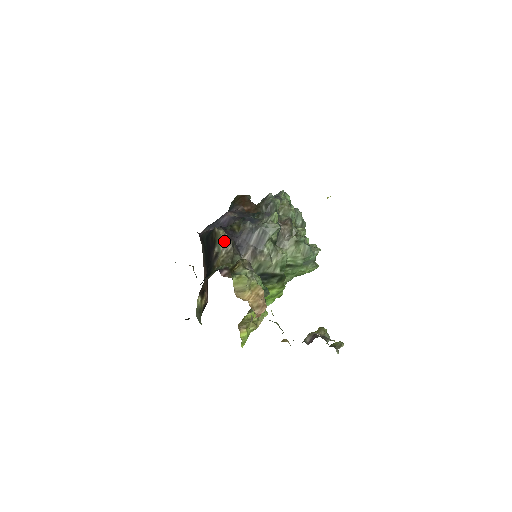
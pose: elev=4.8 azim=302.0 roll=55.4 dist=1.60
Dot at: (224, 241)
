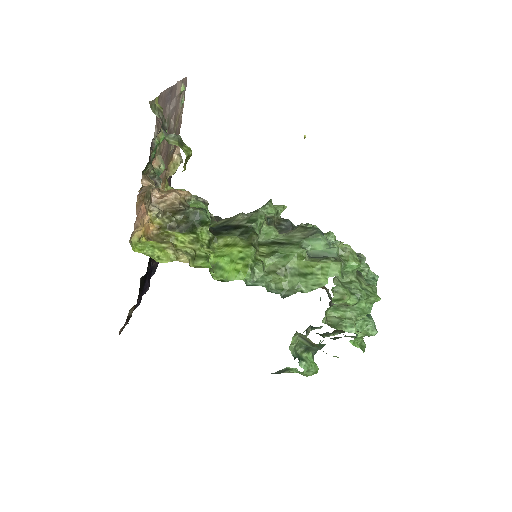
Dot at: occluded
